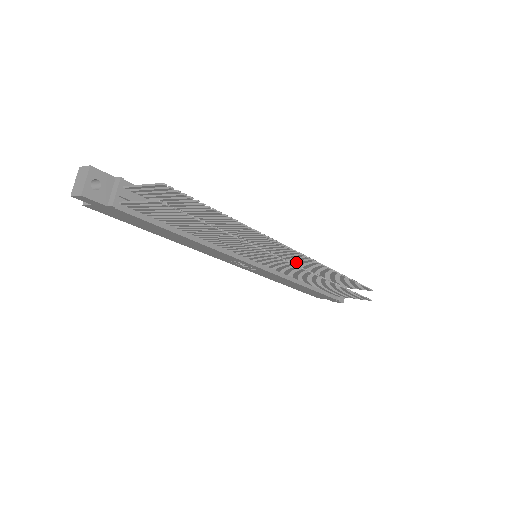
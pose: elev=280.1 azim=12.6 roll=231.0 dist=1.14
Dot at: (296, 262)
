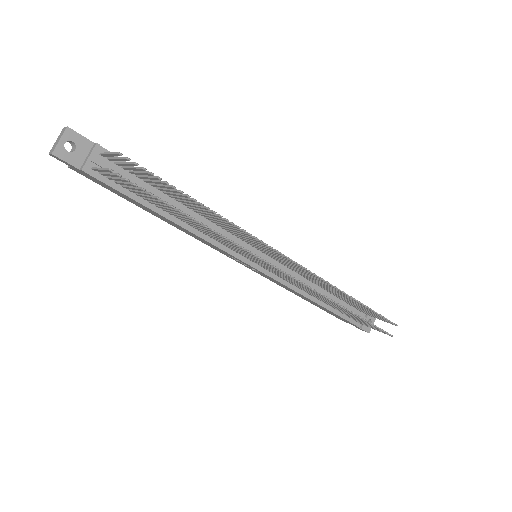
Dot at: (301, 272)
